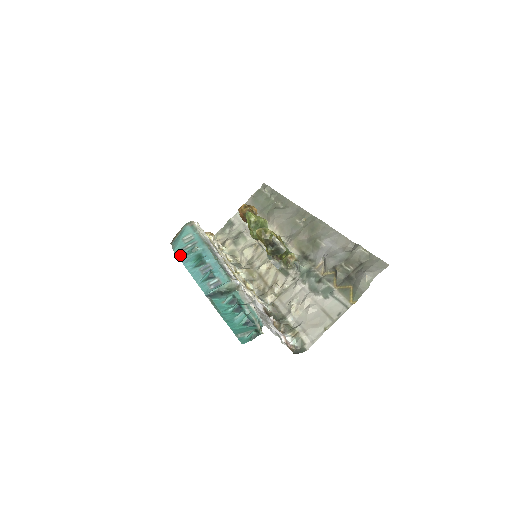
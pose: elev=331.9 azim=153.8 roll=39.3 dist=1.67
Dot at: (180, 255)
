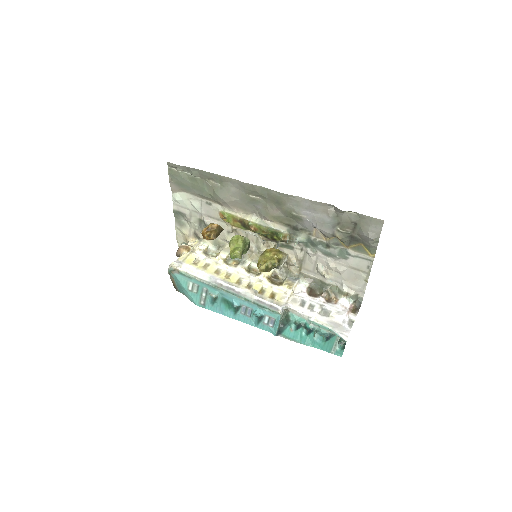
Dot at: (208, 307)
